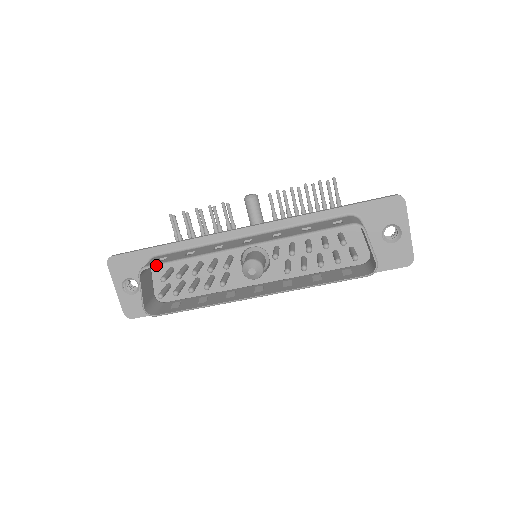
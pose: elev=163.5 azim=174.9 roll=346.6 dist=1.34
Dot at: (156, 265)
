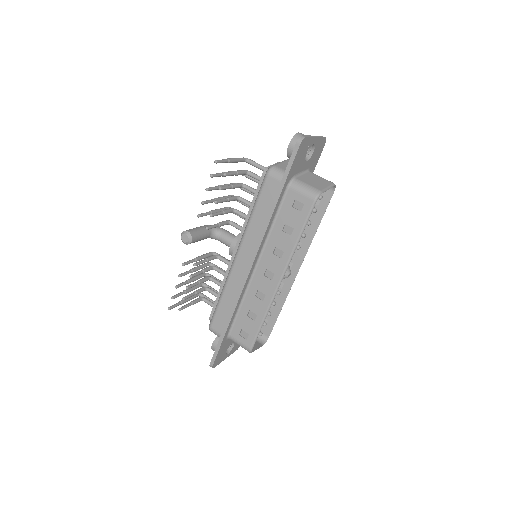
Dot at: occluded
